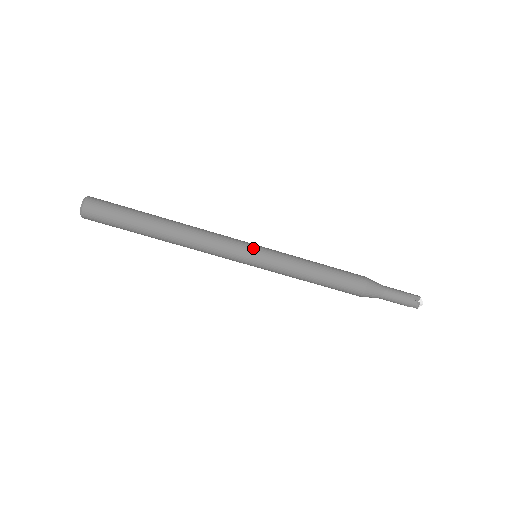
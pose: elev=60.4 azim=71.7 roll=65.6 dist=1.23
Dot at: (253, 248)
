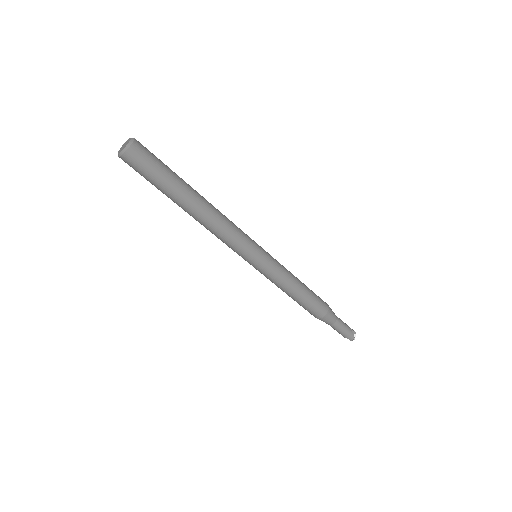
Dot at: (260, 248)
